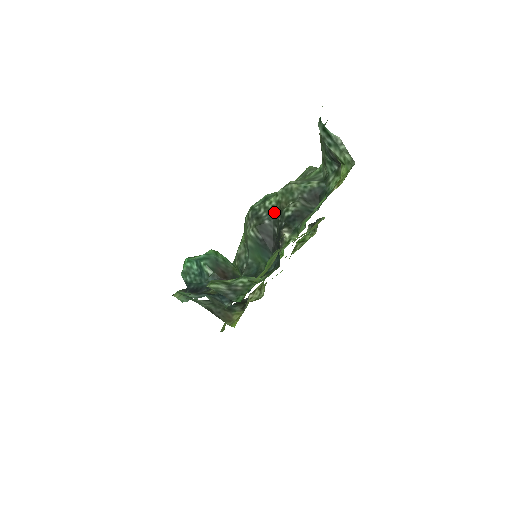
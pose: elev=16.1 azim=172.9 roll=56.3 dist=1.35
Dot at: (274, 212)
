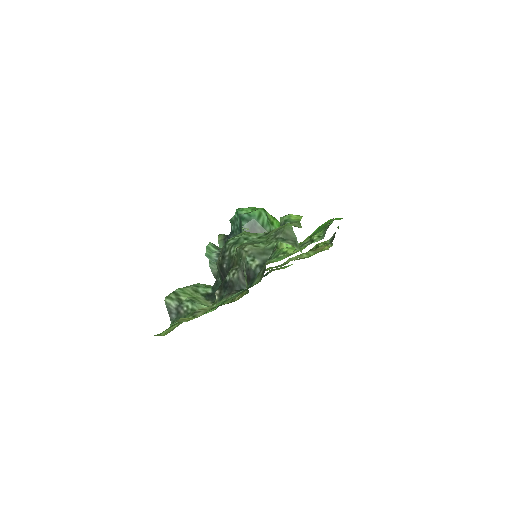
Dot at: (231, 262)
